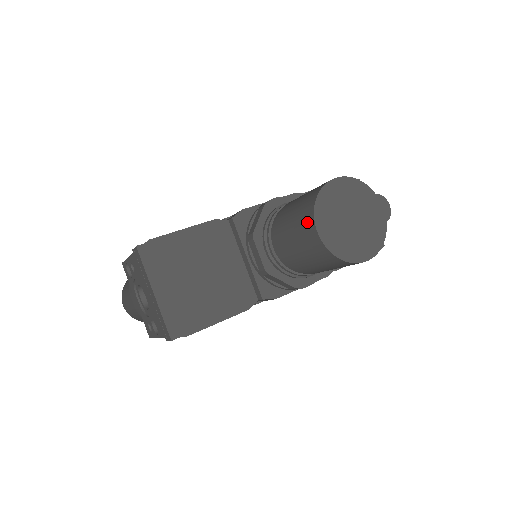
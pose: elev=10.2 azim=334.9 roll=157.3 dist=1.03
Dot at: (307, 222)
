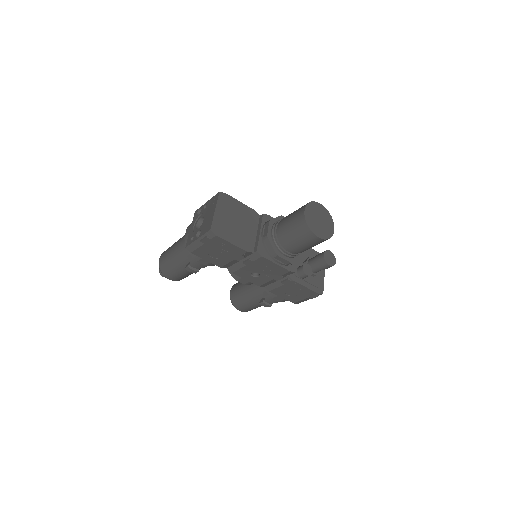
Dot at: (302, 209)
